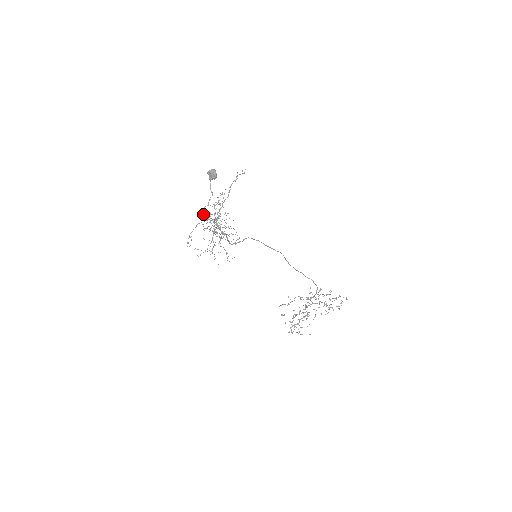
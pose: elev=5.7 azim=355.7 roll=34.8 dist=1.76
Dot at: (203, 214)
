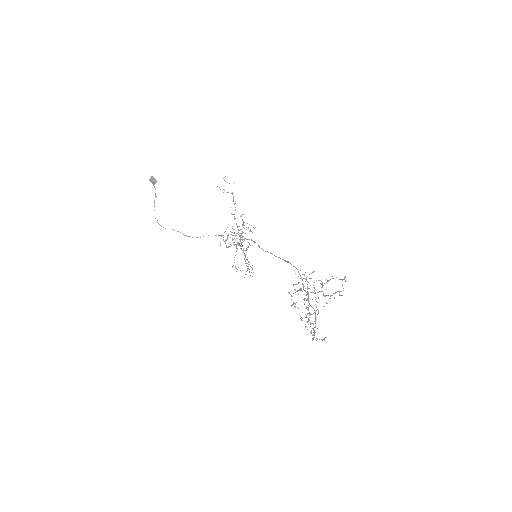
Dot at: occluded
